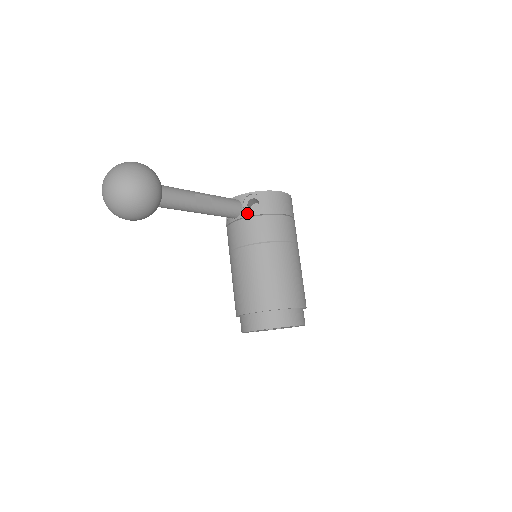
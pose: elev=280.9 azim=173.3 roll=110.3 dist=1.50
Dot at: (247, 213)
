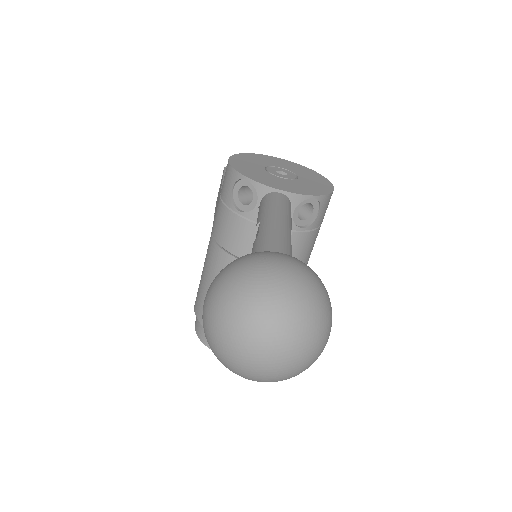
Dot at: (295, 225)
